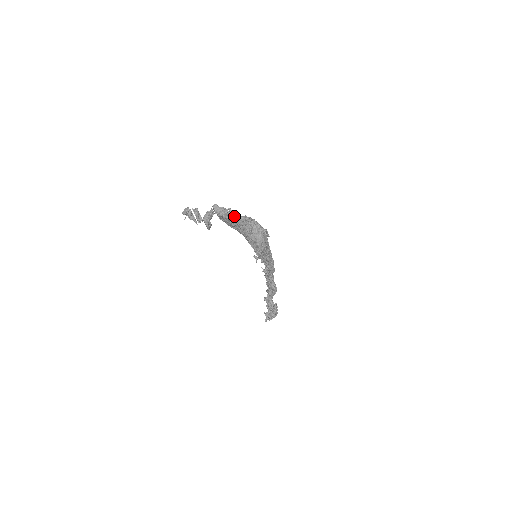
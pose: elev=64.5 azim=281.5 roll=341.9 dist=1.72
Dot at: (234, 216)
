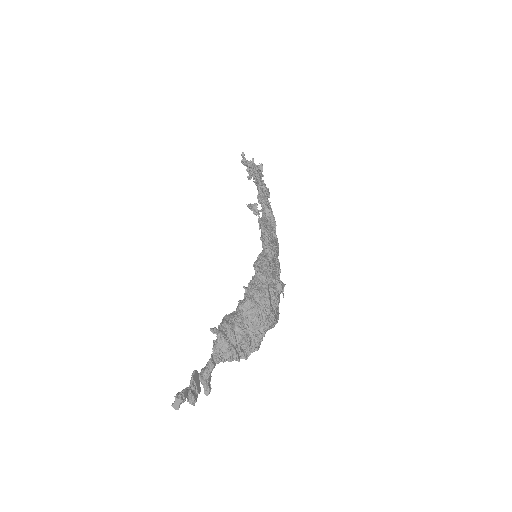
Dot at: (245, 359)
